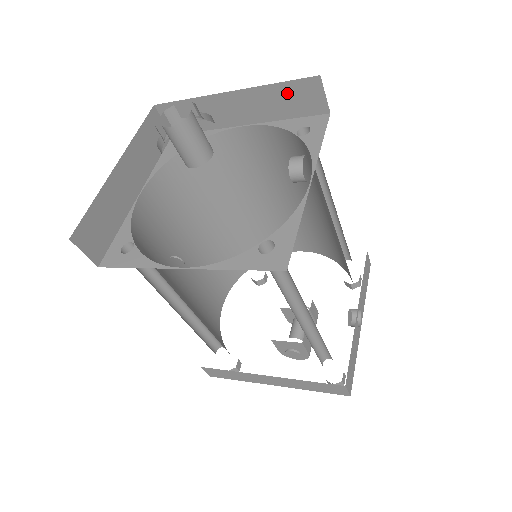
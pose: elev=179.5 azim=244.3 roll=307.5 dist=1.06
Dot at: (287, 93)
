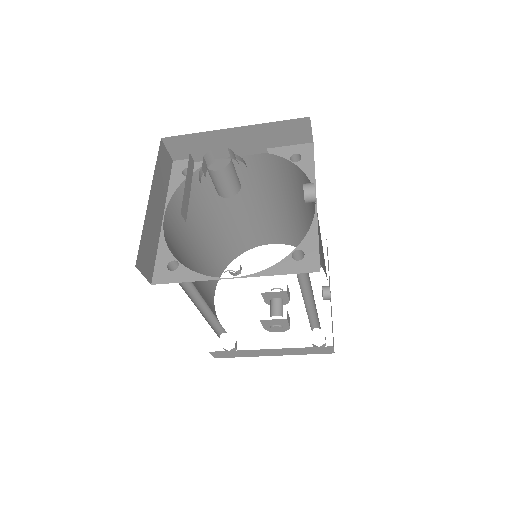
Dot at: (281, 129)
